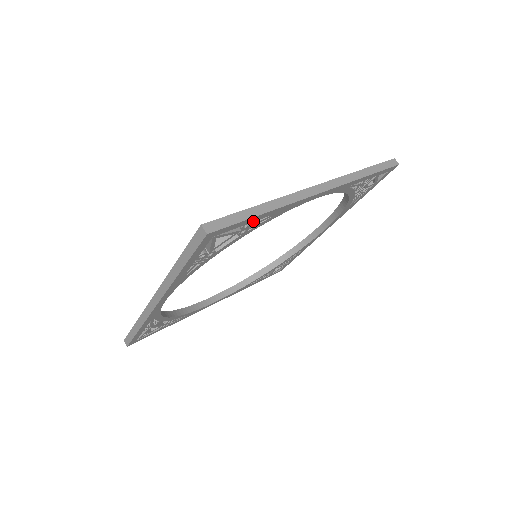
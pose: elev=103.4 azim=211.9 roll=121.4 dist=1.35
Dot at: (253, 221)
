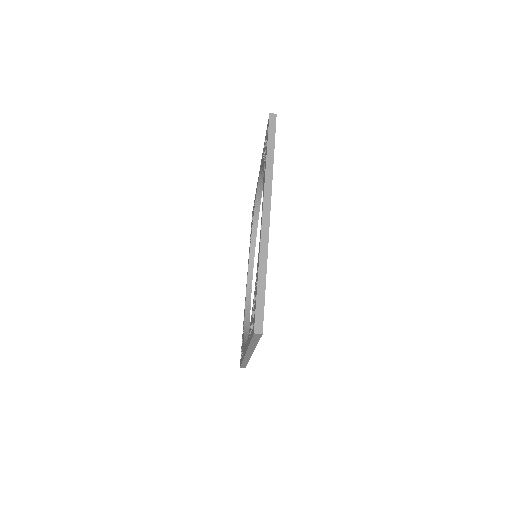
Dot at: occluded
